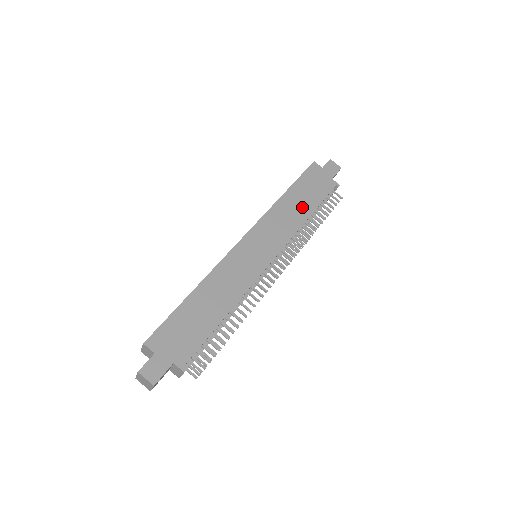
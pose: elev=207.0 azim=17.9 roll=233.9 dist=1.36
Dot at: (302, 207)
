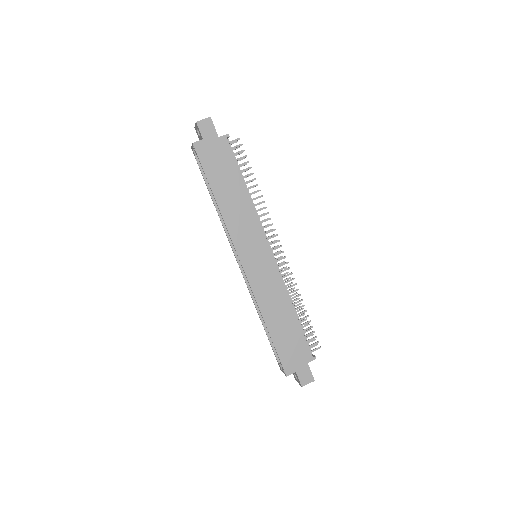
Dot at: (235, 191)
